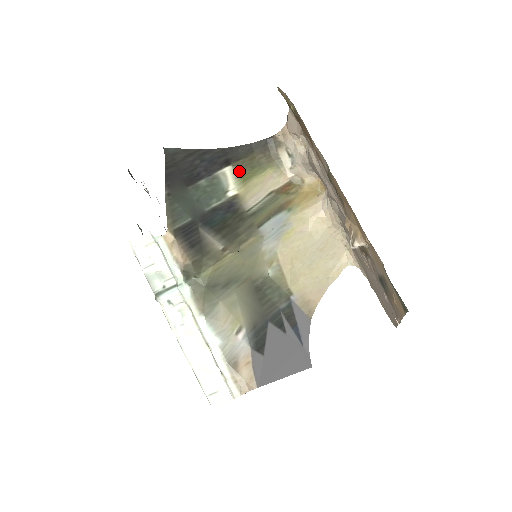
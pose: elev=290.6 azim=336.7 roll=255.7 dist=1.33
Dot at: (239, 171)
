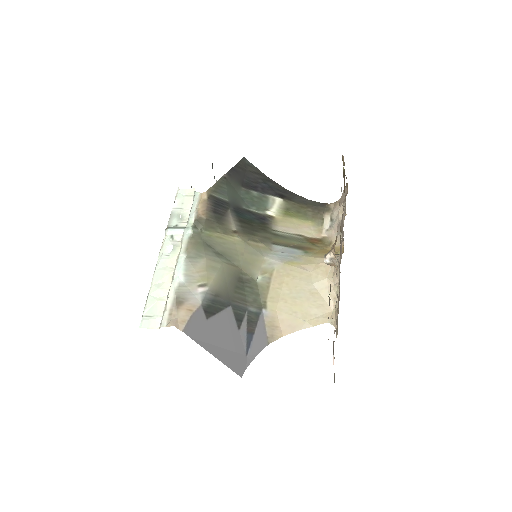
Dot at: (286, 206)
